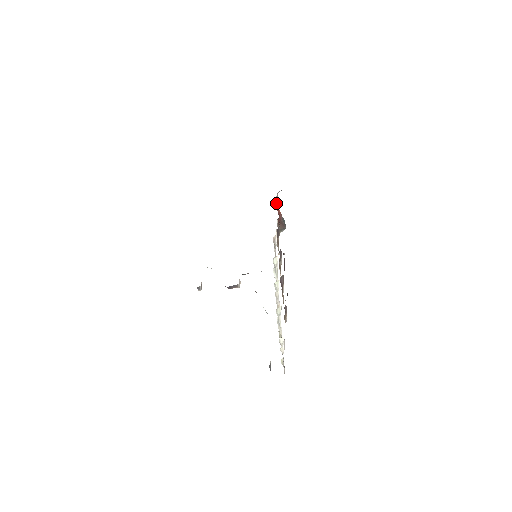
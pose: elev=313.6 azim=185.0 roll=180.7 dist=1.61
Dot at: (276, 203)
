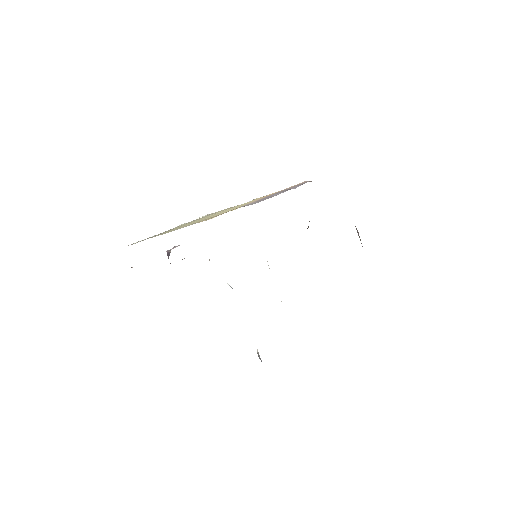
Dot at: occluded
